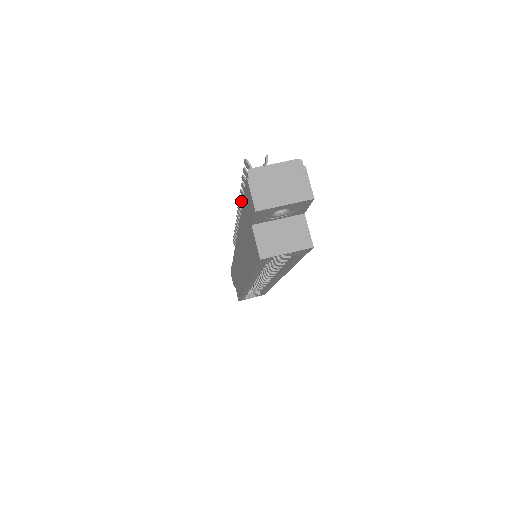
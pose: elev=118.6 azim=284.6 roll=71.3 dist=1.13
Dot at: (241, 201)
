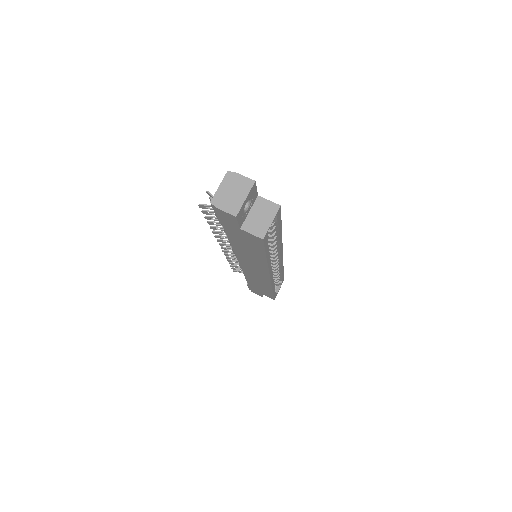
Dot at: occluded
